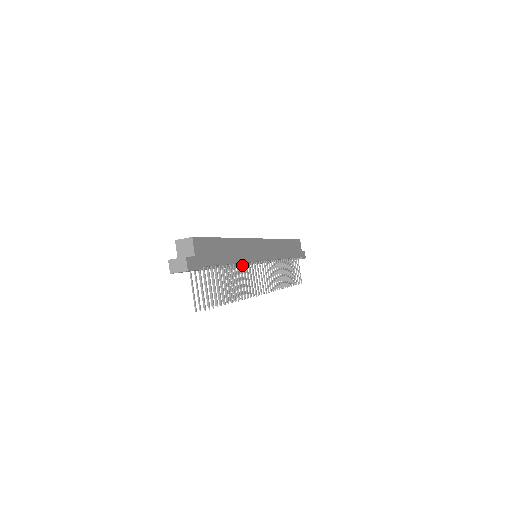
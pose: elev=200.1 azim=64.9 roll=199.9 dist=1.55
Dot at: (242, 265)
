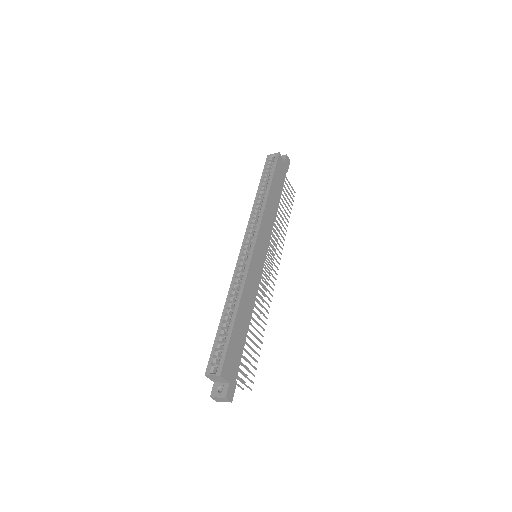
Dot at: occluded
